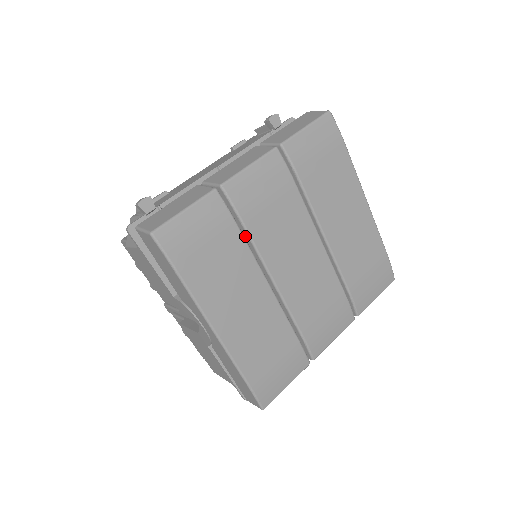
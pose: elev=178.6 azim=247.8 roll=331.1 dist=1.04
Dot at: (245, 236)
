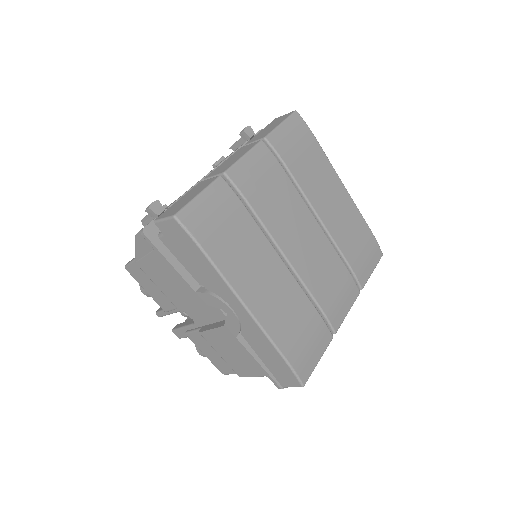
Dot at: (253, 218)
